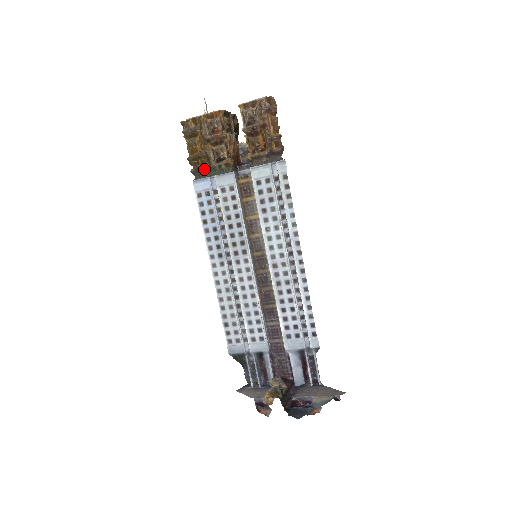
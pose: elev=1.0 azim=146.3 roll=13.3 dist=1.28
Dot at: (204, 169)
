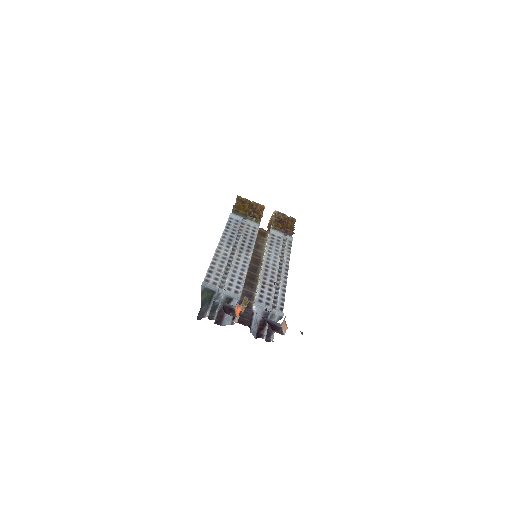
Dot at: (242, 213)
